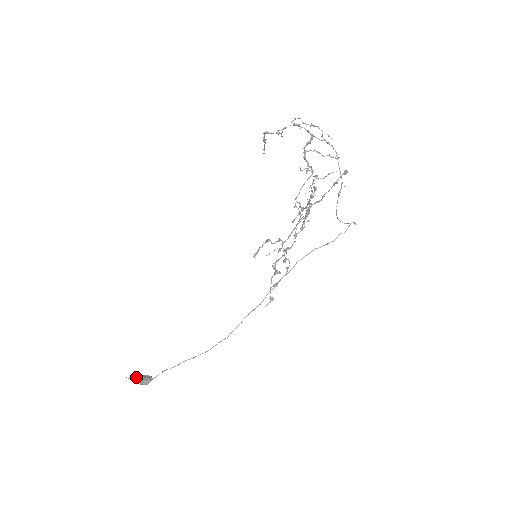
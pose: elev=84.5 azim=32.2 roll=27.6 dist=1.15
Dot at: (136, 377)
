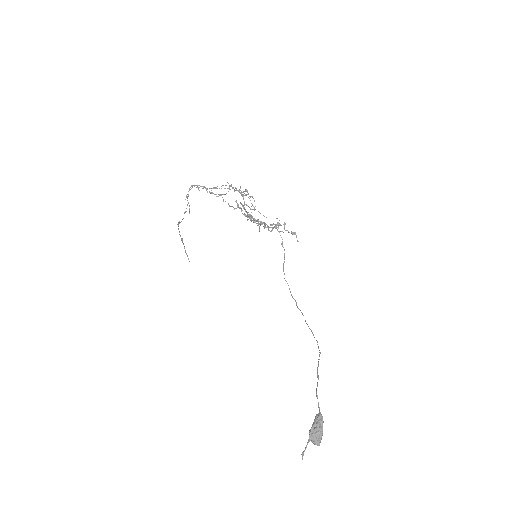
Dot at: (308, 439)
